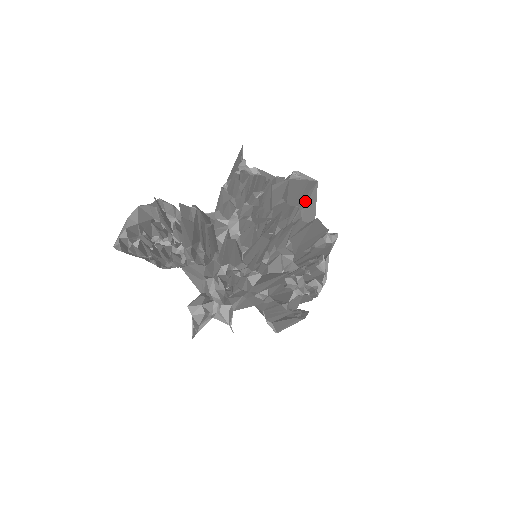
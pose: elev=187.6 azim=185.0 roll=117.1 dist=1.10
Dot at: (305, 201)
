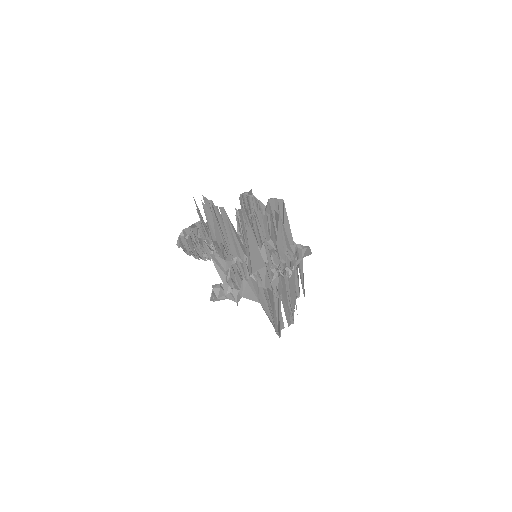
Dot at: (283, 219)
